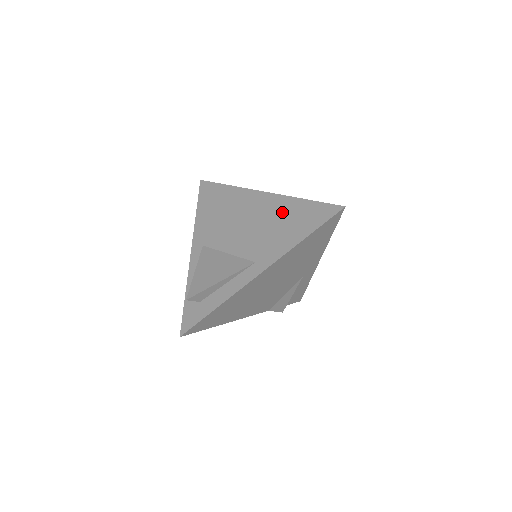
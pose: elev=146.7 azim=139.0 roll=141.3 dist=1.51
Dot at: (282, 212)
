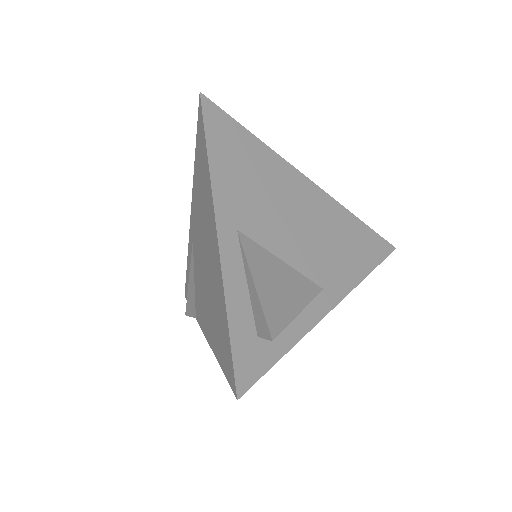
Dot at: (339, 224)
